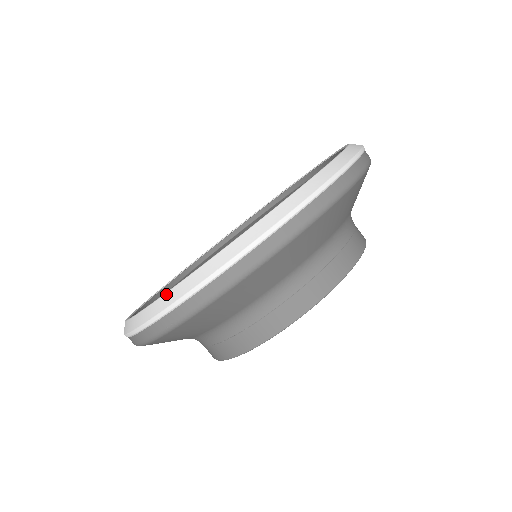
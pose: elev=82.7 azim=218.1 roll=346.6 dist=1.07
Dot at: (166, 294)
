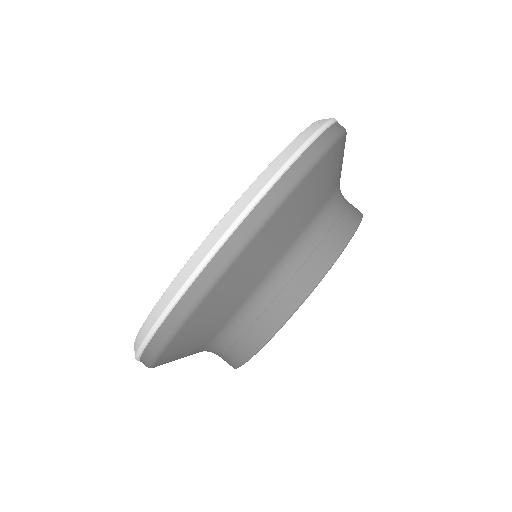
Dot at: (146, 320)
